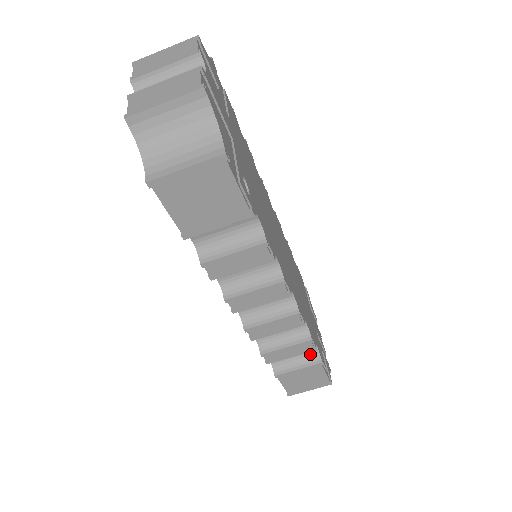
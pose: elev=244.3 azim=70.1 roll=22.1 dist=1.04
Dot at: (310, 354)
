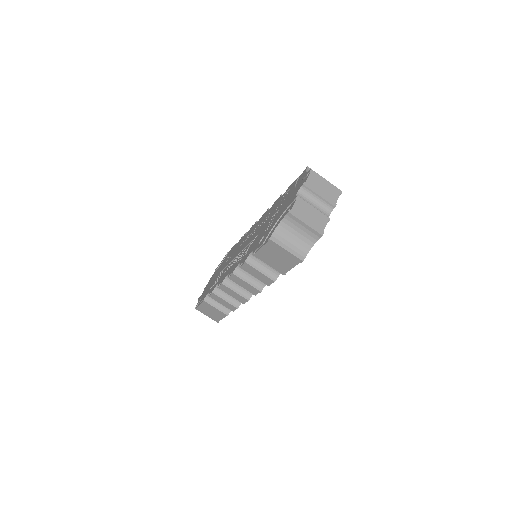
Dot at: (227, 308)
